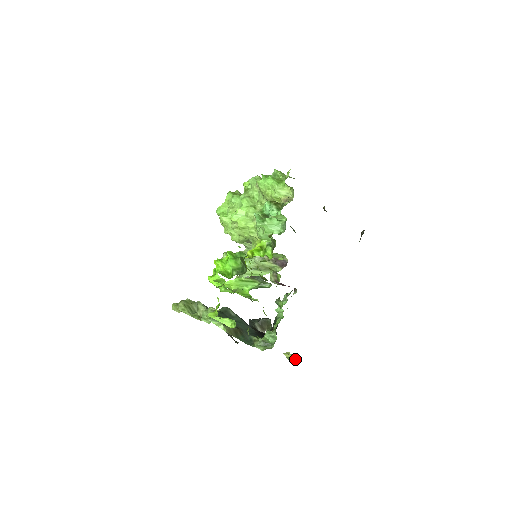
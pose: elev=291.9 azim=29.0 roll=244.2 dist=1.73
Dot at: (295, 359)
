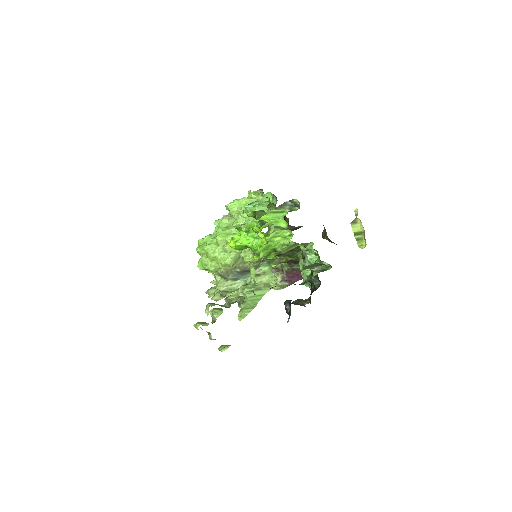
Dot at: (361, 237)
